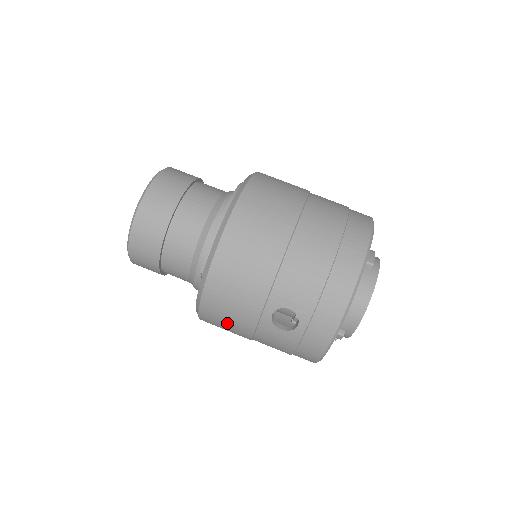
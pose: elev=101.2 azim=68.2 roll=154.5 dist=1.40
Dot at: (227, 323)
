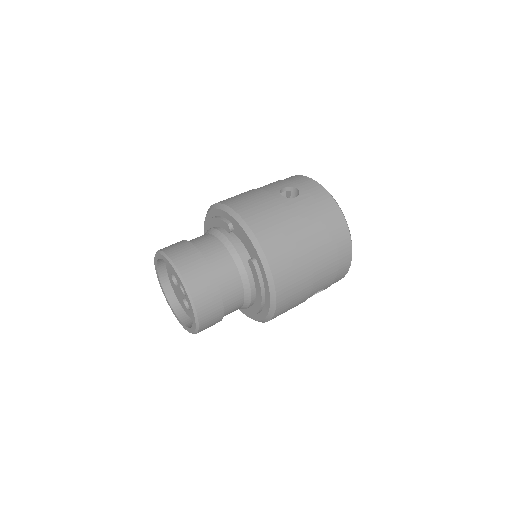
Dot at: (274, 224)
